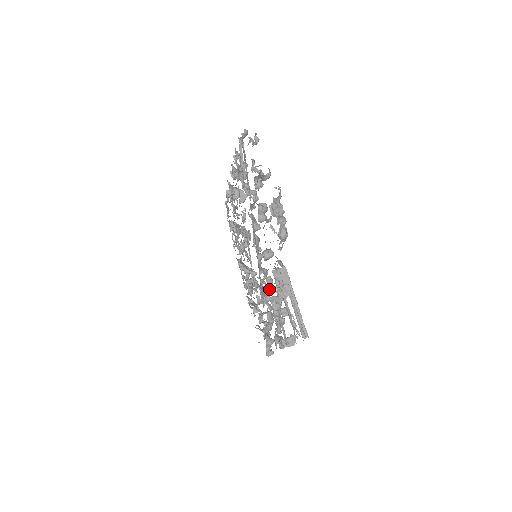
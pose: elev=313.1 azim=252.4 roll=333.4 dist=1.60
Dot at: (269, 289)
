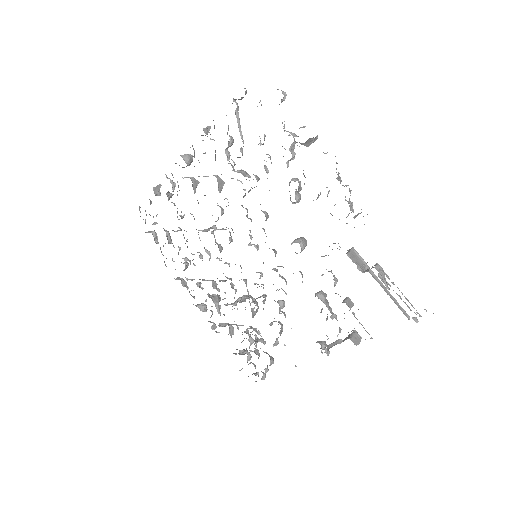
Dot at: (284, 291)
